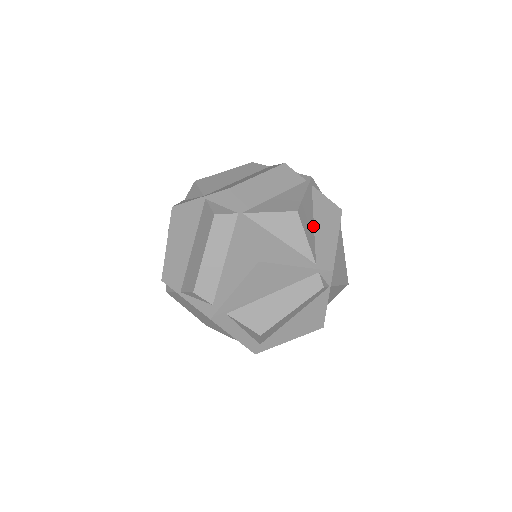
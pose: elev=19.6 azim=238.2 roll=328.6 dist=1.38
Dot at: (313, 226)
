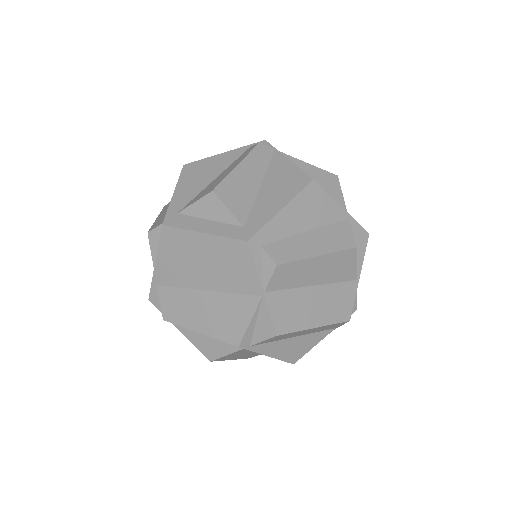
Dot at: occluded
